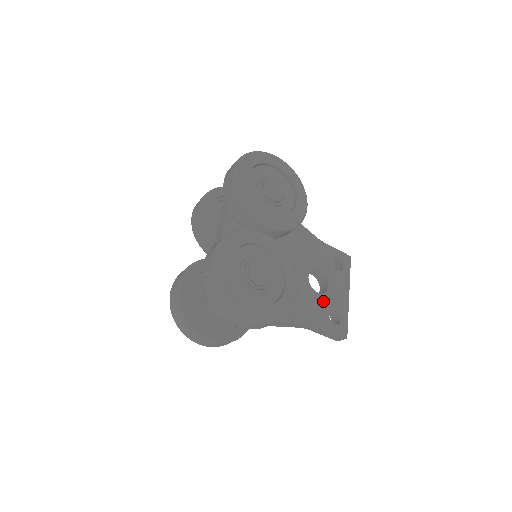
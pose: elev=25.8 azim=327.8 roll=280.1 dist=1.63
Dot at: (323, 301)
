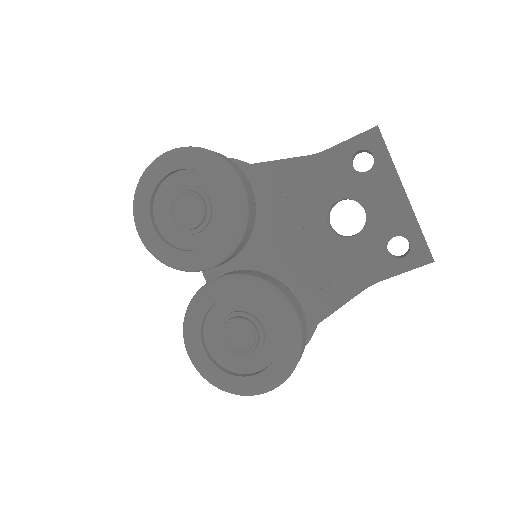
Dot at: (368, 241)
